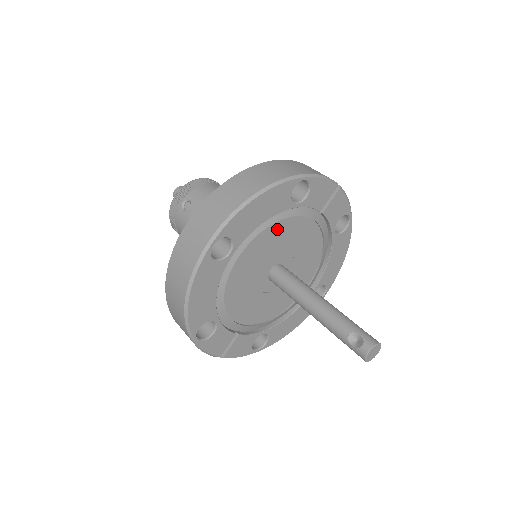
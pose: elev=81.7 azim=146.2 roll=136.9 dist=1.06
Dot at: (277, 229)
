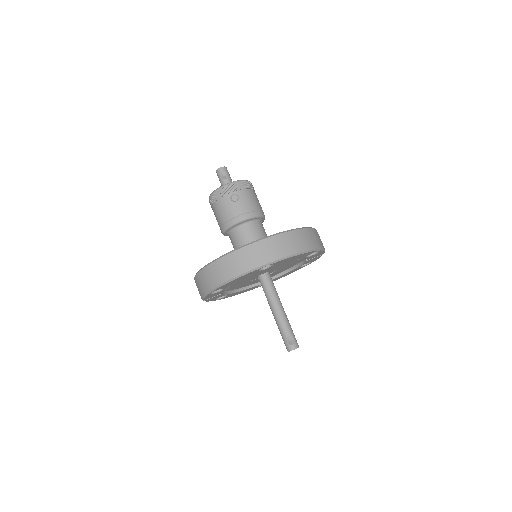
Dot at: (287, 262)
